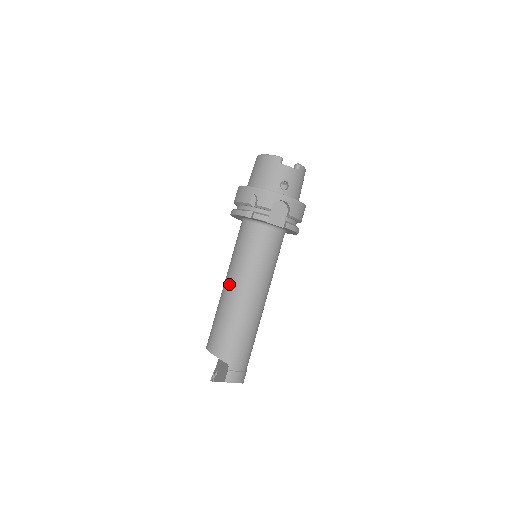
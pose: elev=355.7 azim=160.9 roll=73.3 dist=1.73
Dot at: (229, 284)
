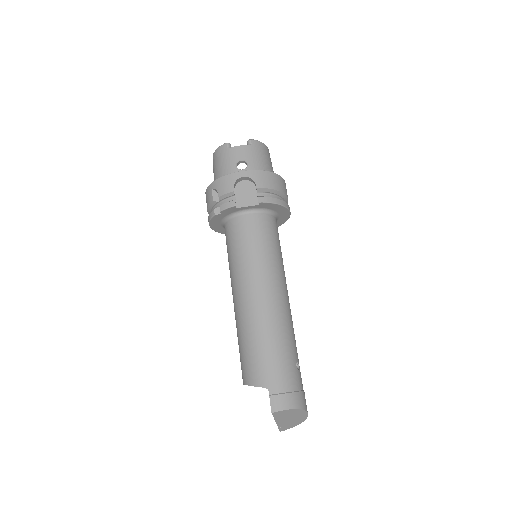
Dot at: (233, 296)
